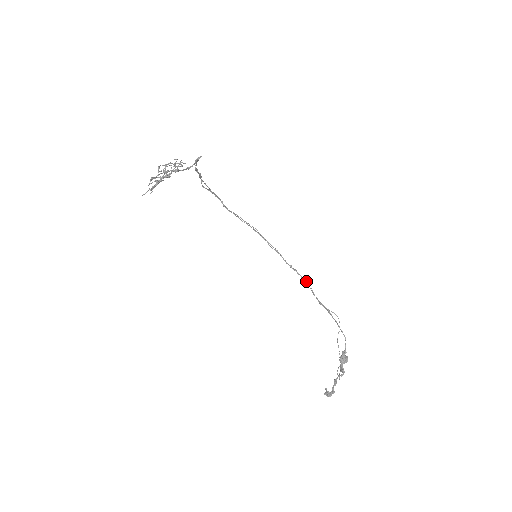
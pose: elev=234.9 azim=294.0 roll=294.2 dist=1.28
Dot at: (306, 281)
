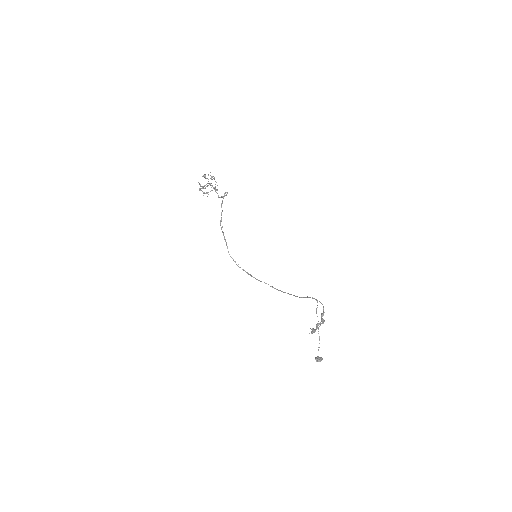
Dot at: (288, 293)
